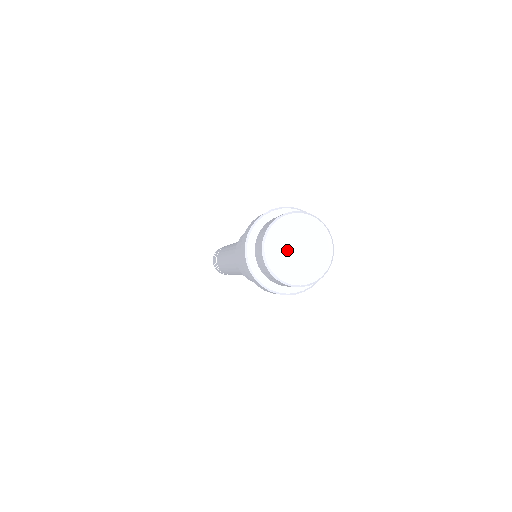
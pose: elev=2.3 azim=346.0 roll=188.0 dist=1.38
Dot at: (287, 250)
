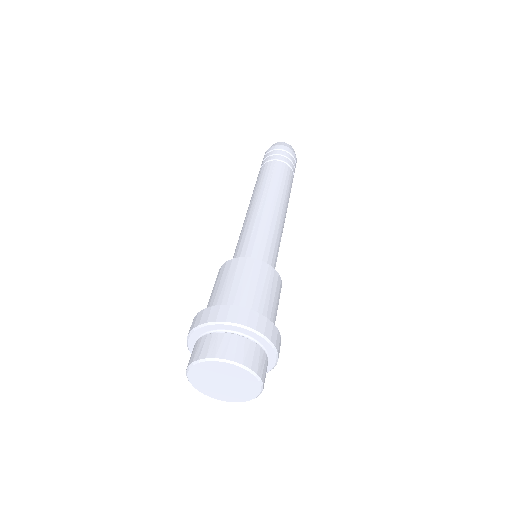
Dot at: (218, 388)
